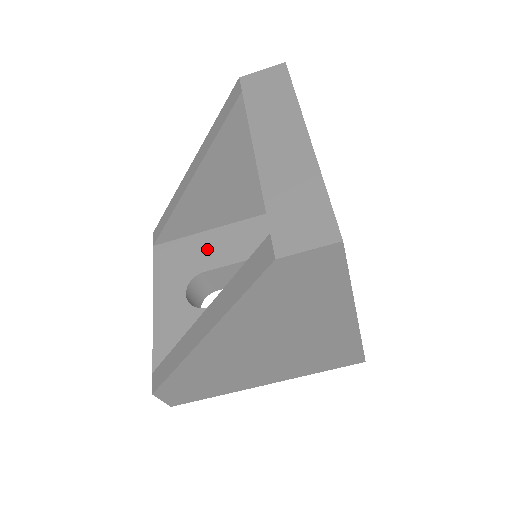
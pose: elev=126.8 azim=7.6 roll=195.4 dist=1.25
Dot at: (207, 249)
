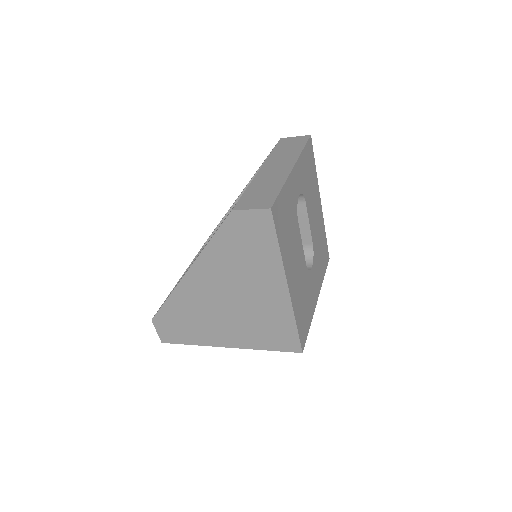
Dot at: occluded
